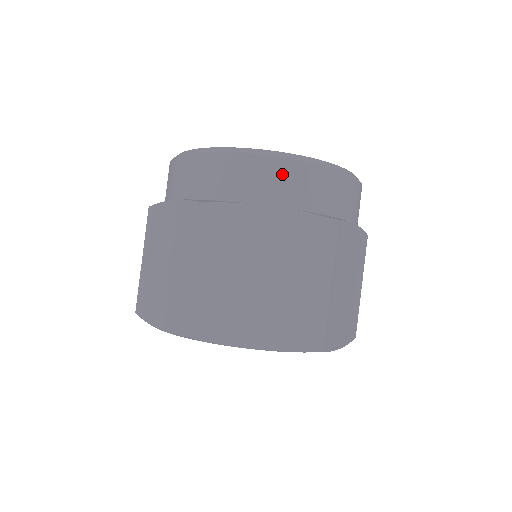
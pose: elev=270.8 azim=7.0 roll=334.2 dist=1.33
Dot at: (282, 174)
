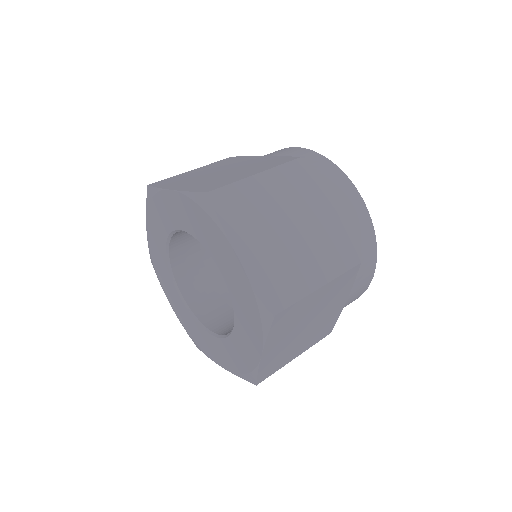
Dot at: (289, 150)
